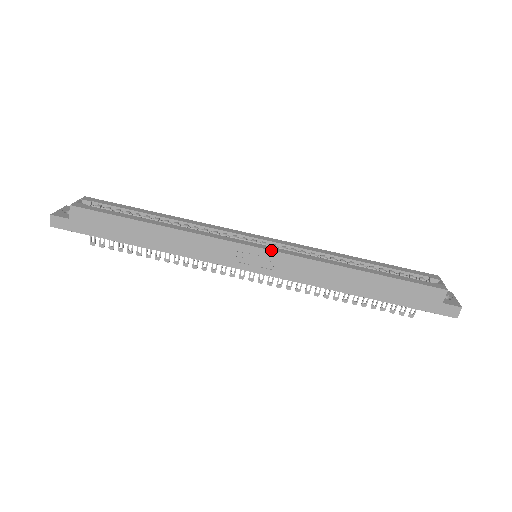
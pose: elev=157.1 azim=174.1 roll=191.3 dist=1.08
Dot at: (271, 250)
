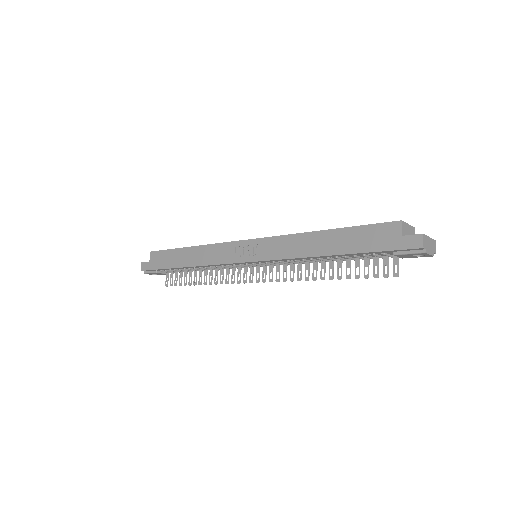
Dot at: (256, 238)
